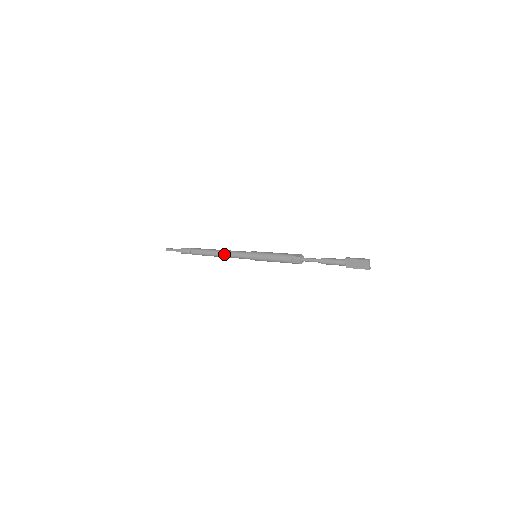
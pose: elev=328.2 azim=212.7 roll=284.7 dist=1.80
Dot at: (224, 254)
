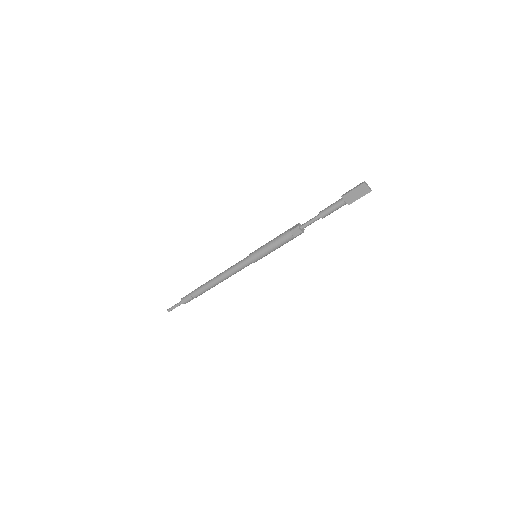
Dot at: (225, 275)
